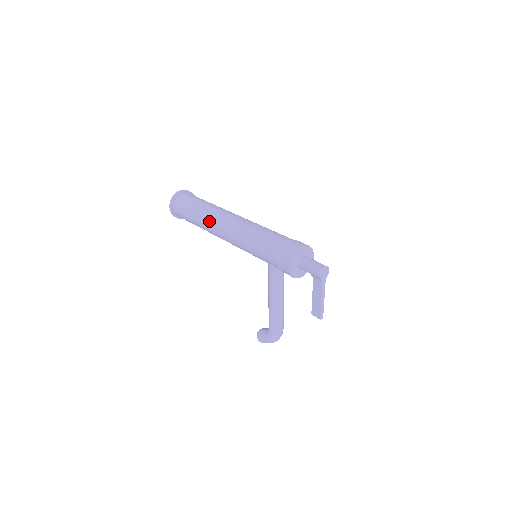
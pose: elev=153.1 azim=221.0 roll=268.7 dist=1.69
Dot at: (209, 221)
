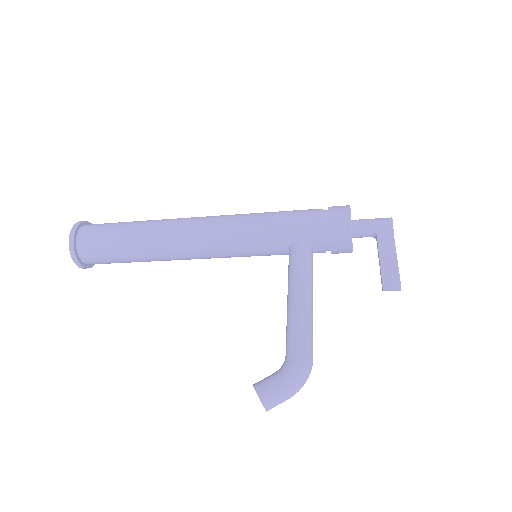
Dot at: (173, 220)
